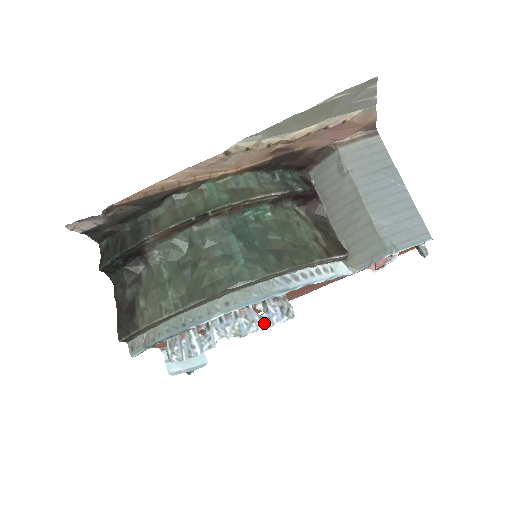
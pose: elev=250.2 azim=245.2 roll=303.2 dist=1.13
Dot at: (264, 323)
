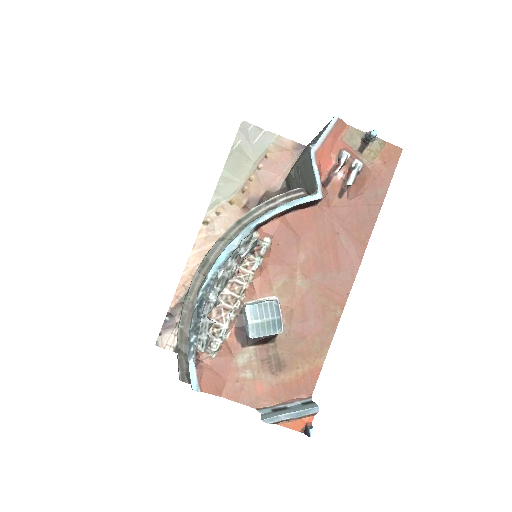
Dot at: (231, 255)
